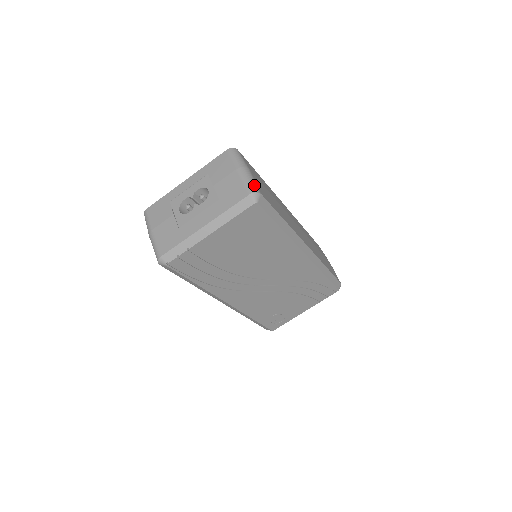
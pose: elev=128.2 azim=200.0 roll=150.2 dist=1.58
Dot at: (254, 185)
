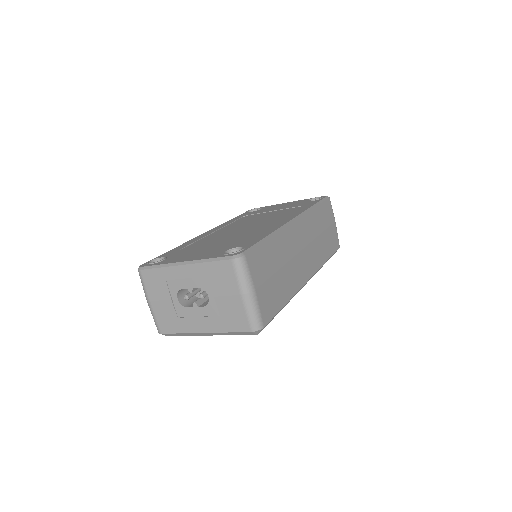
Dot at: (258, 319)
